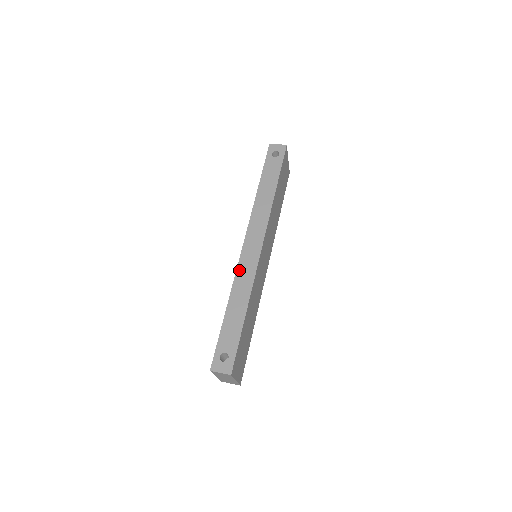
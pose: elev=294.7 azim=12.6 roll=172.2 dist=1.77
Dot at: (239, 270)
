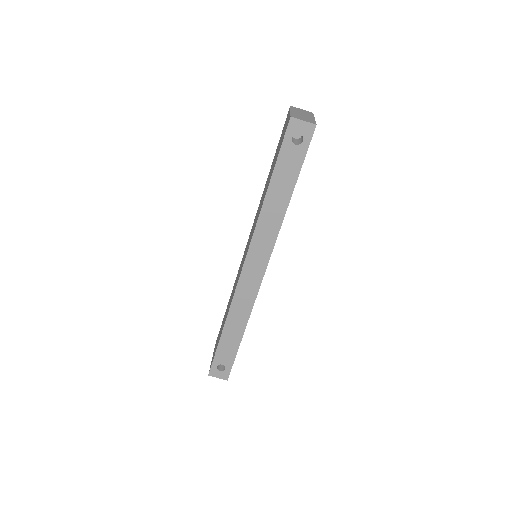
Dot at: (237, 295)
